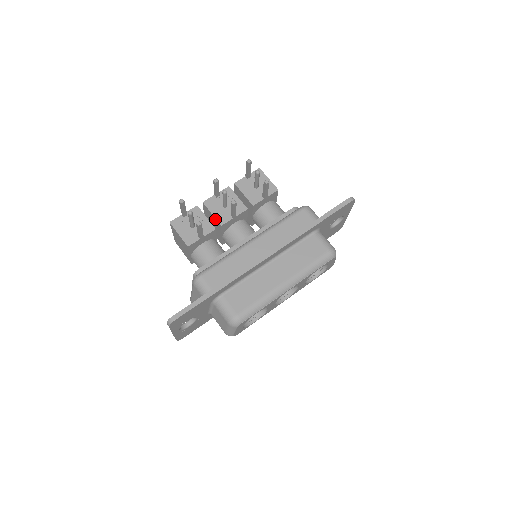
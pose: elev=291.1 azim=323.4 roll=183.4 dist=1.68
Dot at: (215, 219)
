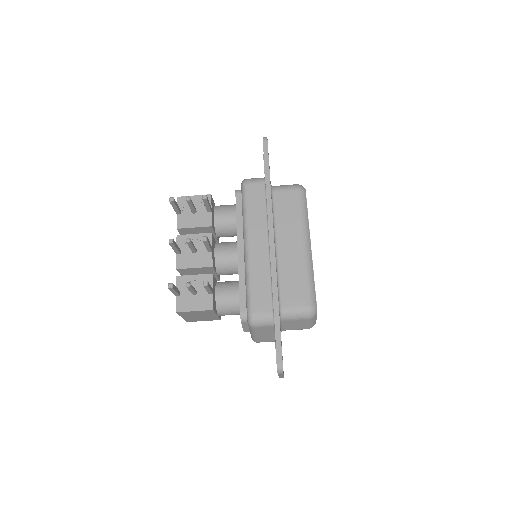
Dot at: (201, 268)
